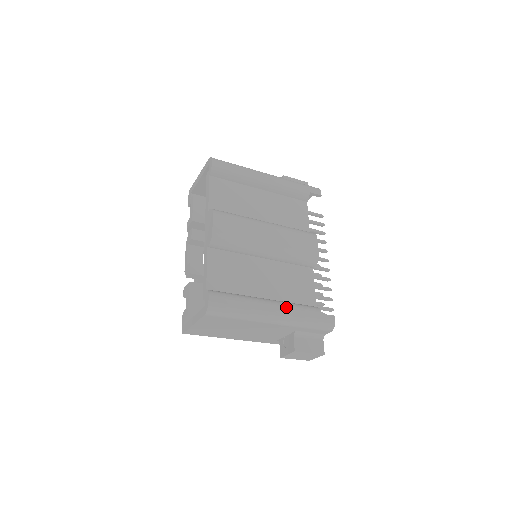
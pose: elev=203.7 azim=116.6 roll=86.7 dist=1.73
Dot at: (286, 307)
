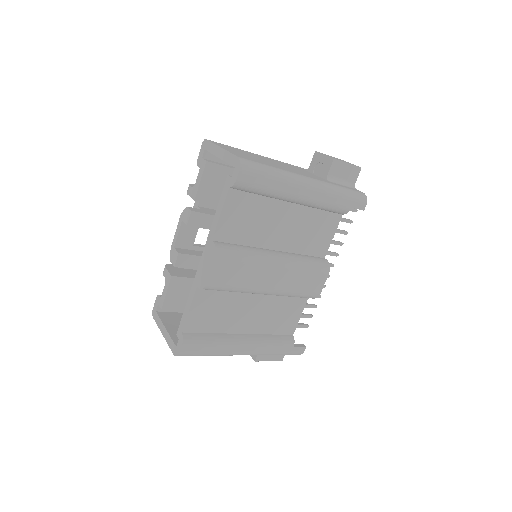
Dot at: (260, 345)
